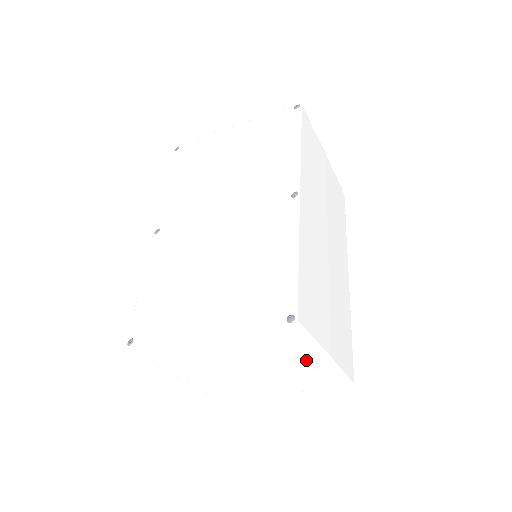
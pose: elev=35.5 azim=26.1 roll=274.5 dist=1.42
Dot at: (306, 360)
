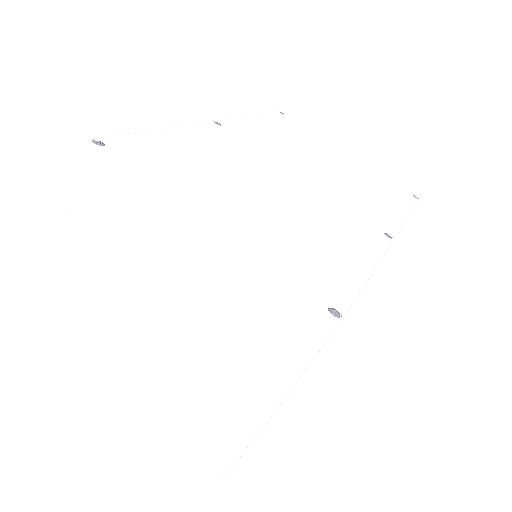
Dot at: (248, 387)
